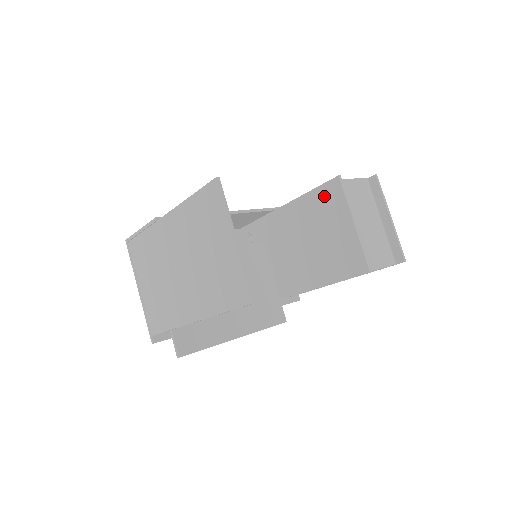
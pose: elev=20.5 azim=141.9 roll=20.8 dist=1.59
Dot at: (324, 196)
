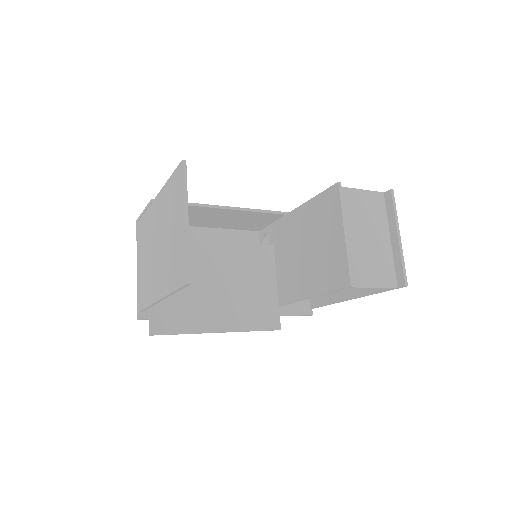
Dot at: (324, 202)
